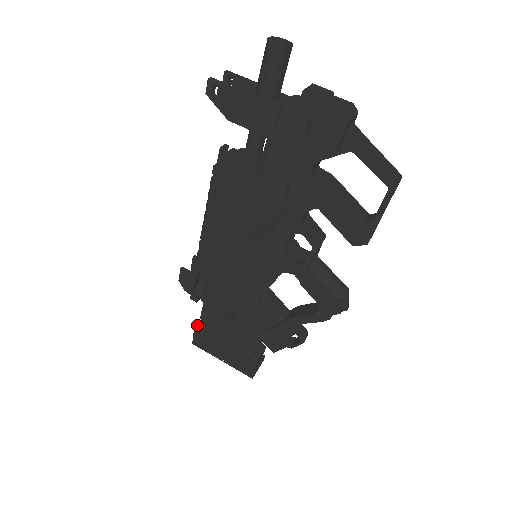
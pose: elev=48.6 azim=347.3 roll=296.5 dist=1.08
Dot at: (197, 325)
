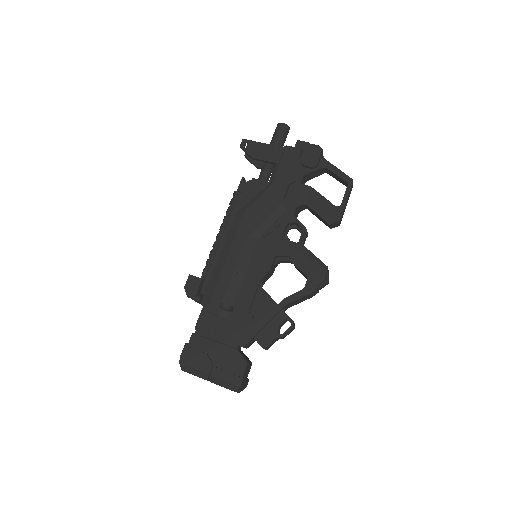
Dot at: (187, 343)
